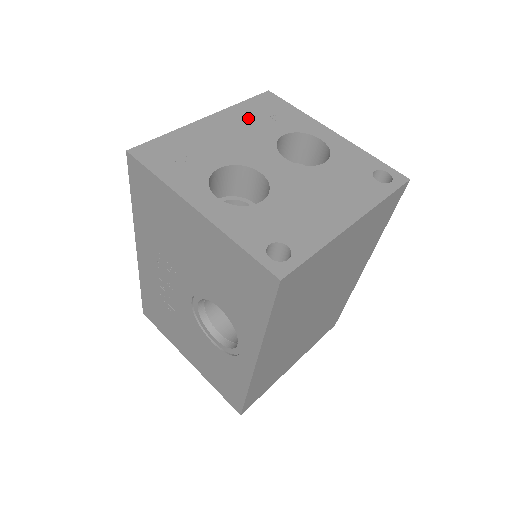
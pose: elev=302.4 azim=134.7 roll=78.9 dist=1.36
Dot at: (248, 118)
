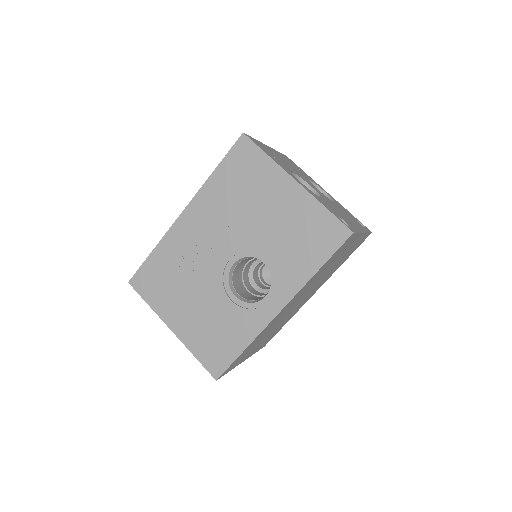
Dot at: (288, 161)
